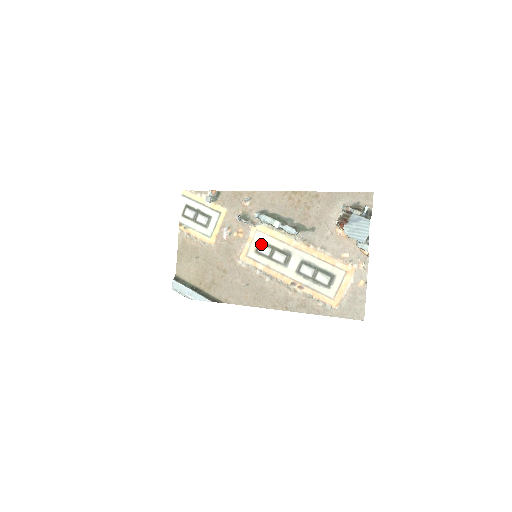
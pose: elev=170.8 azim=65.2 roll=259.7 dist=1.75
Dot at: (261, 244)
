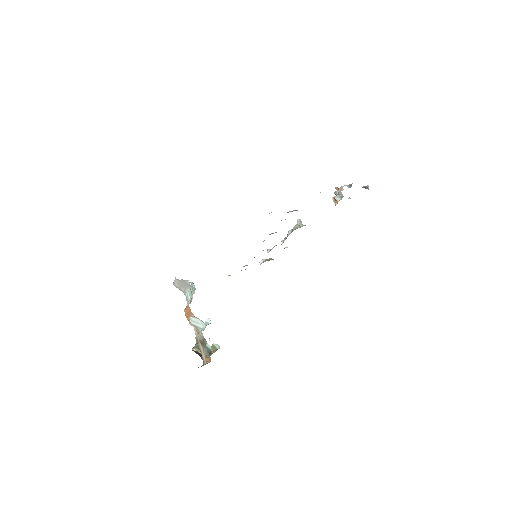
Dot at: occluded
